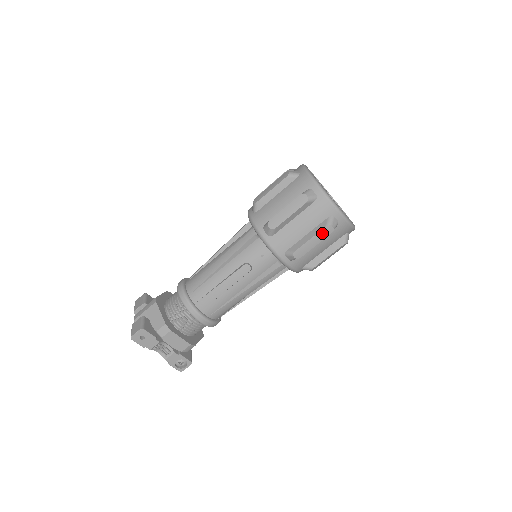
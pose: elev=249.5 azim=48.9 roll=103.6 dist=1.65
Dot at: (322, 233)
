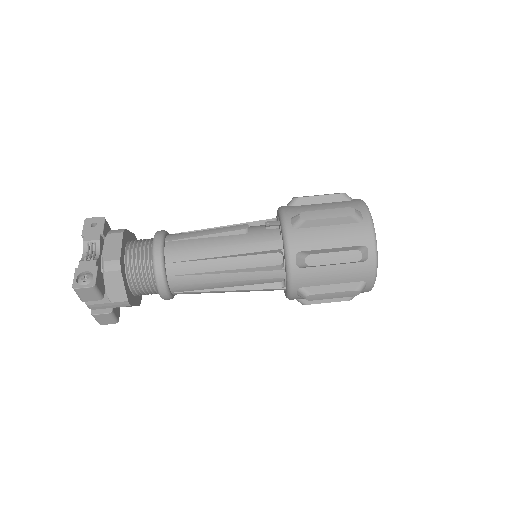
Dot at: (341, 211)
